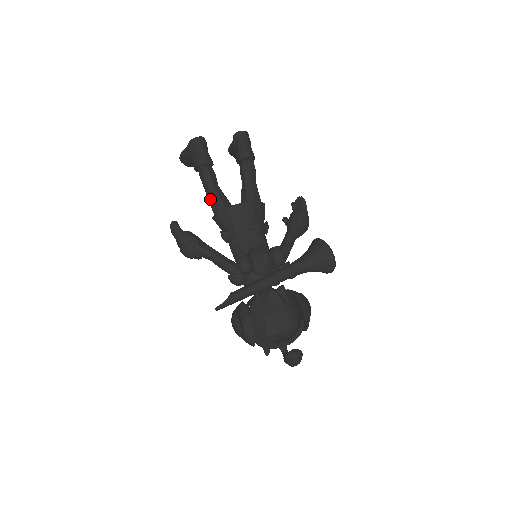
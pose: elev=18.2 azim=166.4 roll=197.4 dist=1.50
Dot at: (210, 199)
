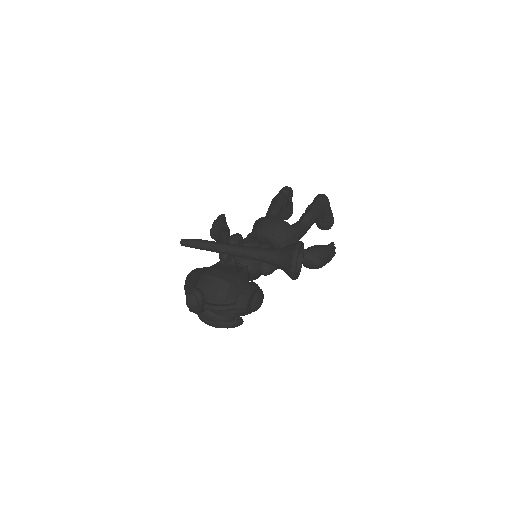
Dot at: occluded
